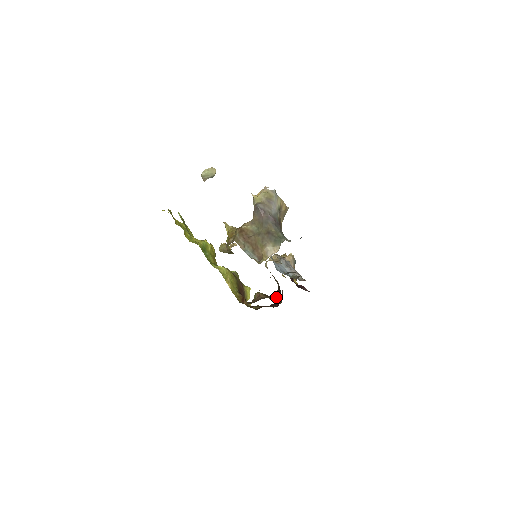
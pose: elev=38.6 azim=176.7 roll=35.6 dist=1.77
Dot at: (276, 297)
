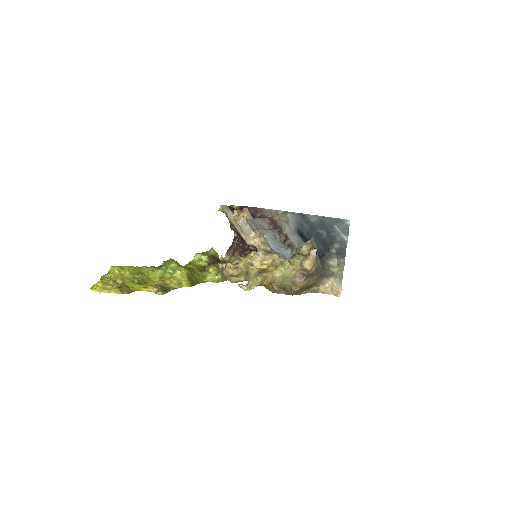
Dot at: occluded
